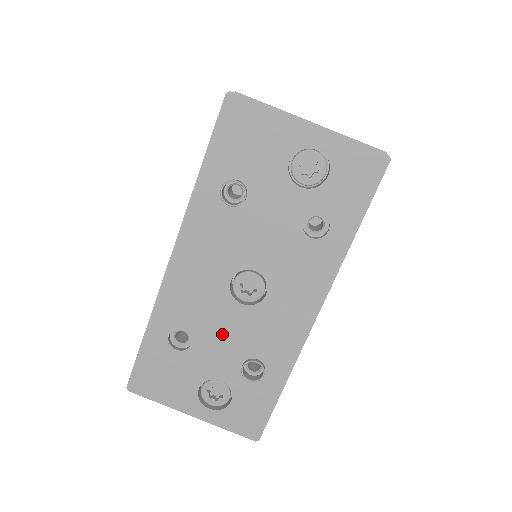
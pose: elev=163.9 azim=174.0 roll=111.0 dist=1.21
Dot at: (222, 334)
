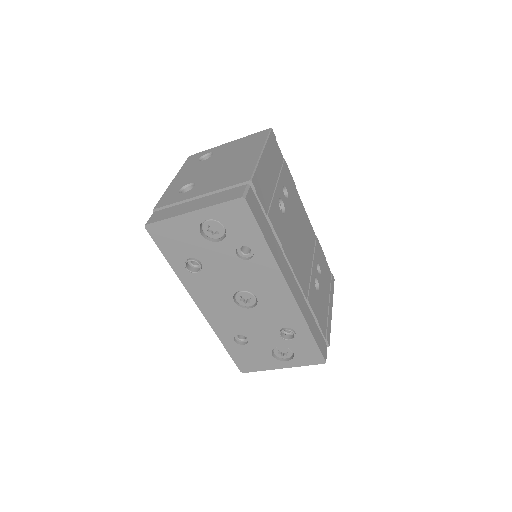
Dot at: (256, 326)
